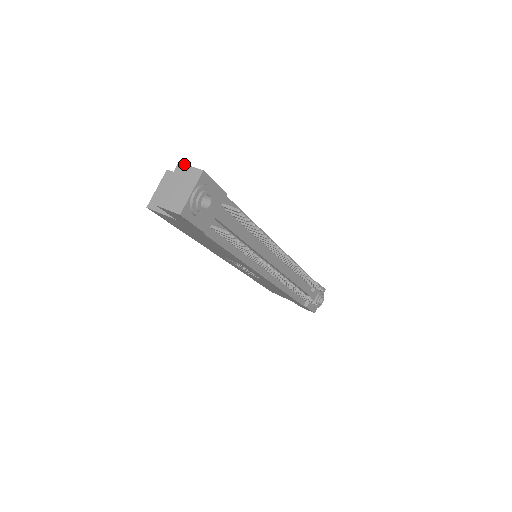
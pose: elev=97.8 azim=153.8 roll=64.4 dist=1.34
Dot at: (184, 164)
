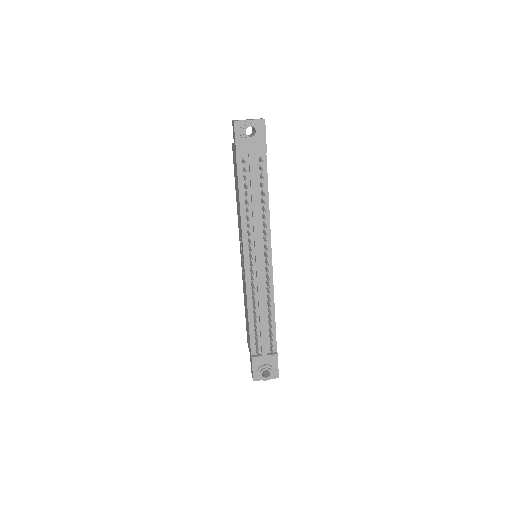
Dot at: occluded
